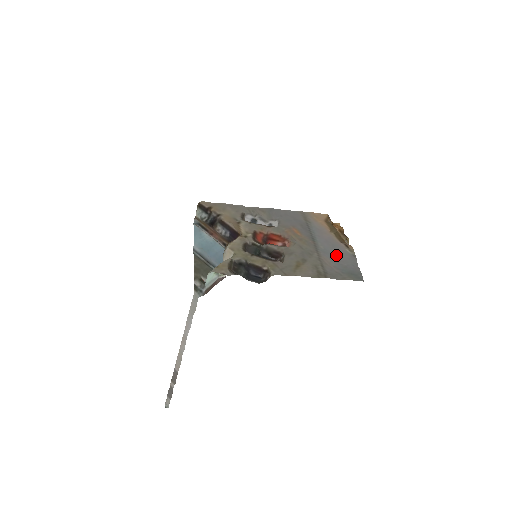
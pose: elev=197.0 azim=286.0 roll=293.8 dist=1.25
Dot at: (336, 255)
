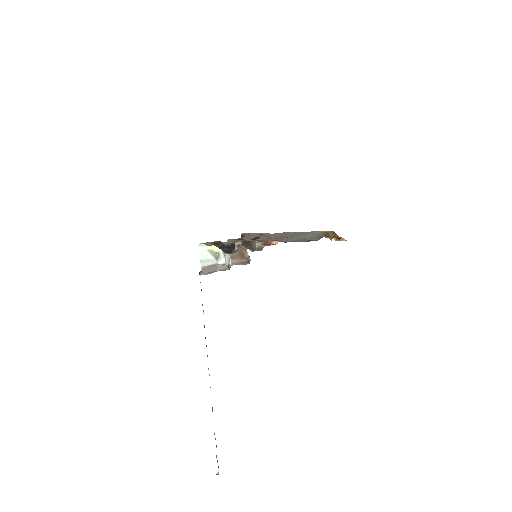
Dot at: (305, 238)
